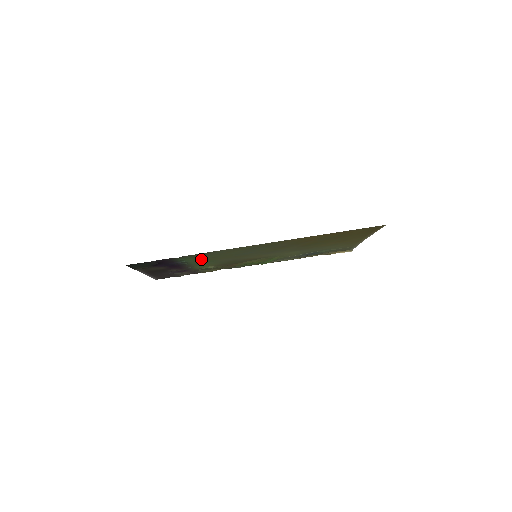
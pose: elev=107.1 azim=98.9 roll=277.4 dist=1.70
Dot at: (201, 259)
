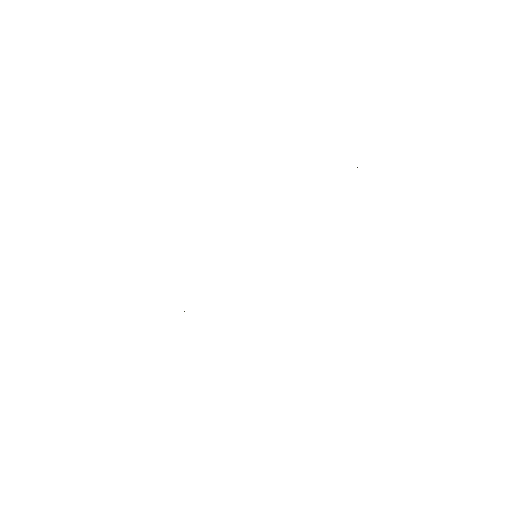
Dot at: occluded
